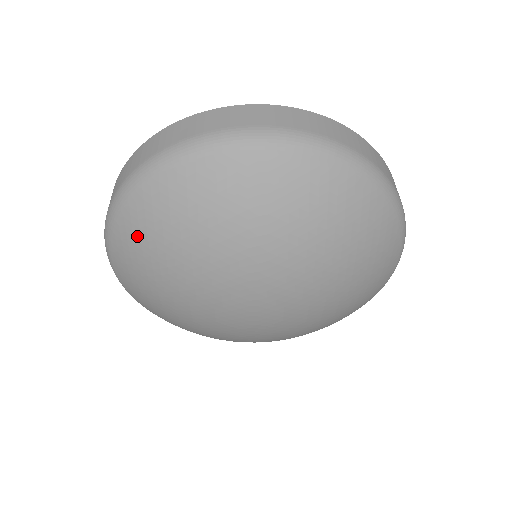
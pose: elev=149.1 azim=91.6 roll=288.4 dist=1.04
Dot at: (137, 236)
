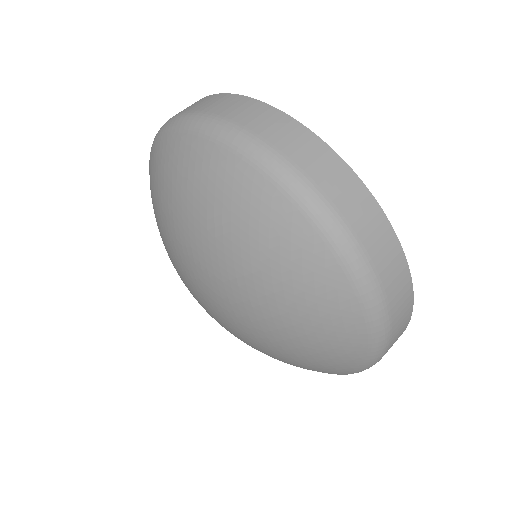
Dot at: occluded
